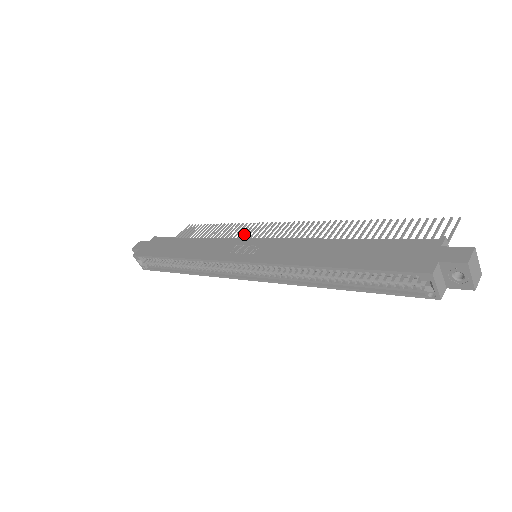
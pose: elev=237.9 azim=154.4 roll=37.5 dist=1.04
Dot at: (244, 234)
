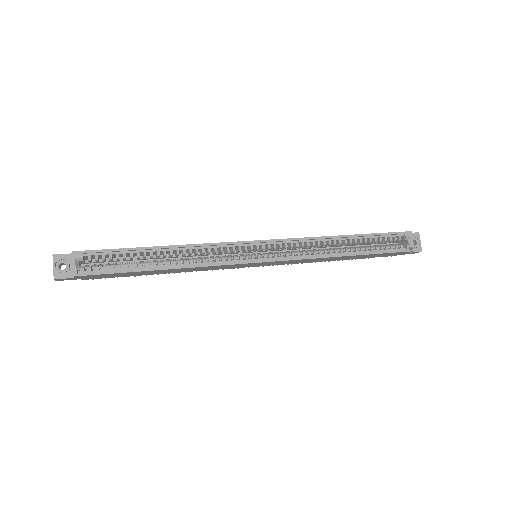
Dot at: occluded
